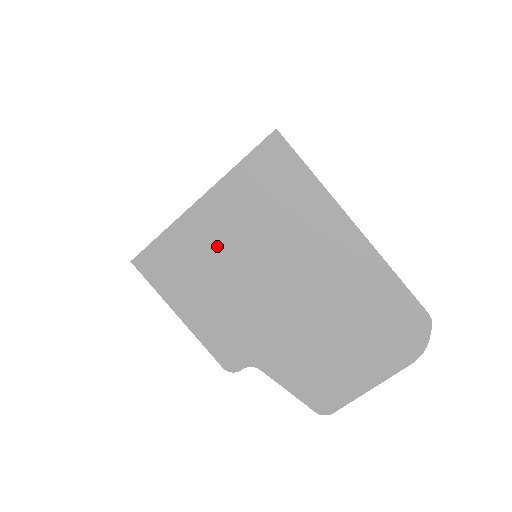
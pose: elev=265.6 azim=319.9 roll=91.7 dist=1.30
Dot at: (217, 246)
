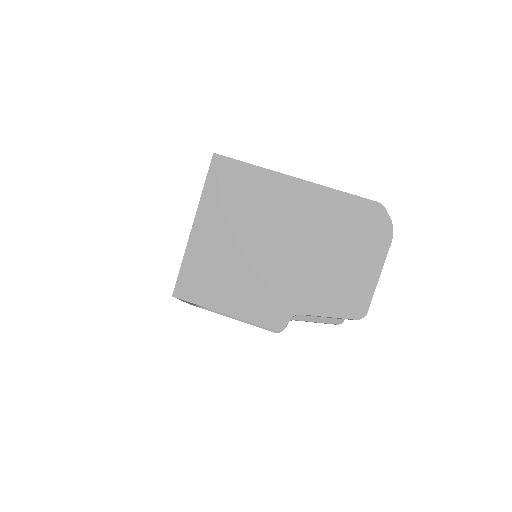
Dot at: (221, 248)
